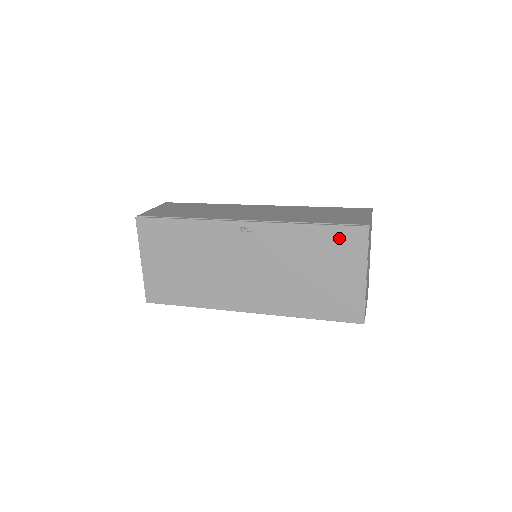
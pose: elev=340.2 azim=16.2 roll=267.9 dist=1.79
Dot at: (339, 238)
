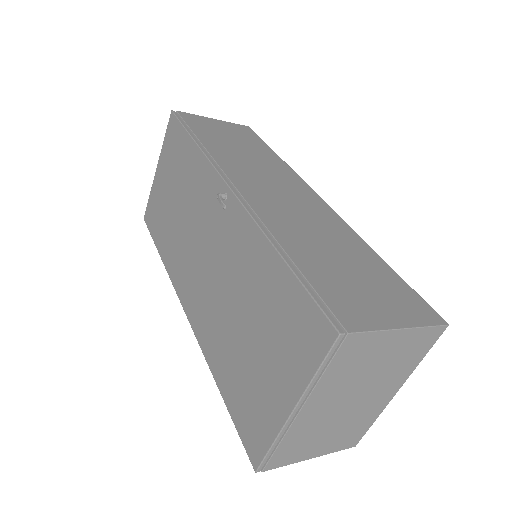
Dot at: (297, 311)
